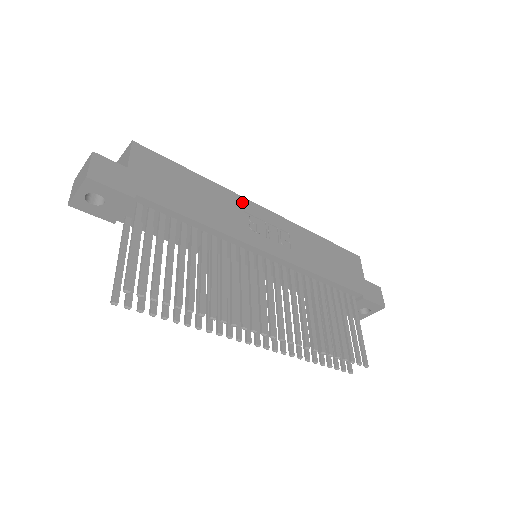
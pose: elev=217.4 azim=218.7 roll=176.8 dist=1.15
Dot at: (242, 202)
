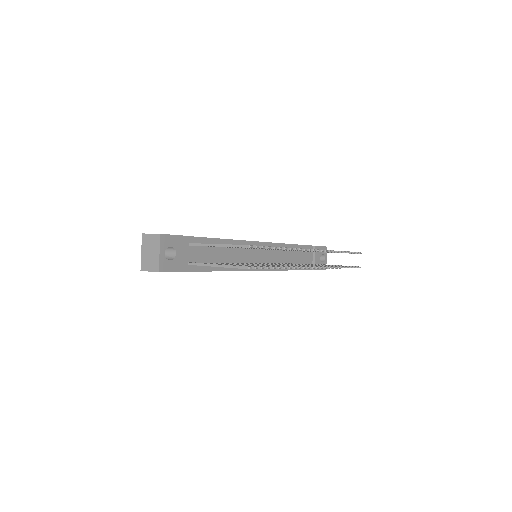
Dot at: occluded
